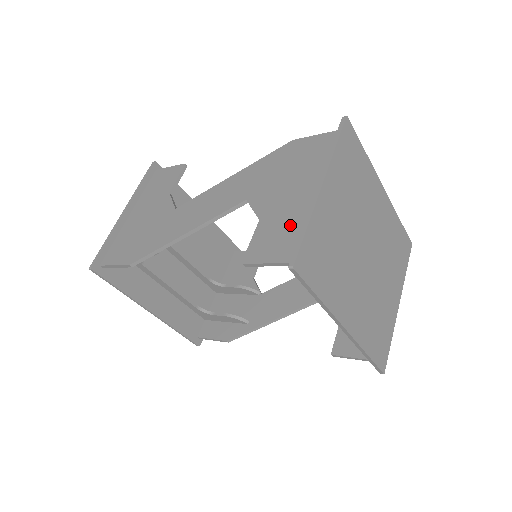
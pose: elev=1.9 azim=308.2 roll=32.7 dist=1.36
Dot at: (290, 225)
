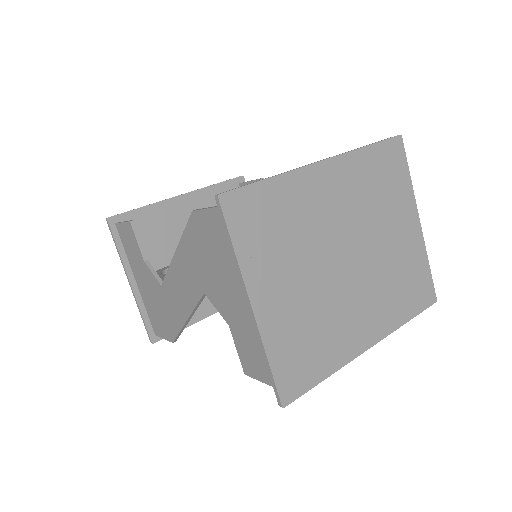
Dot at: (255, 343)
